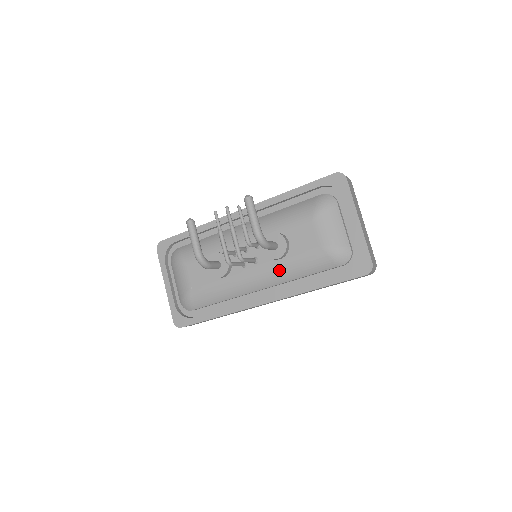
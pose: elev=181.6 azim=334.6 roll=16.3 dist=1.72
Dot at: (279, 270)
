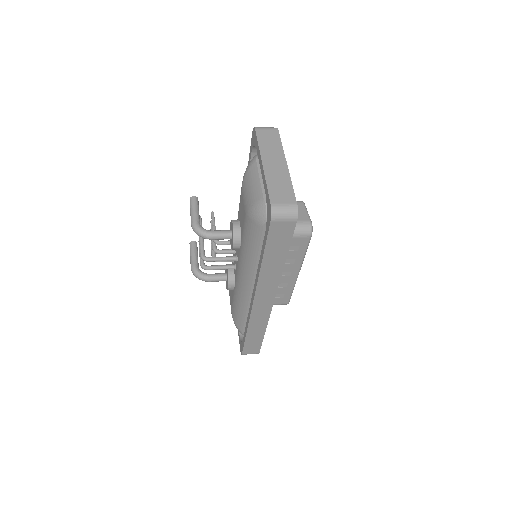
Dot at: (243, 258)
